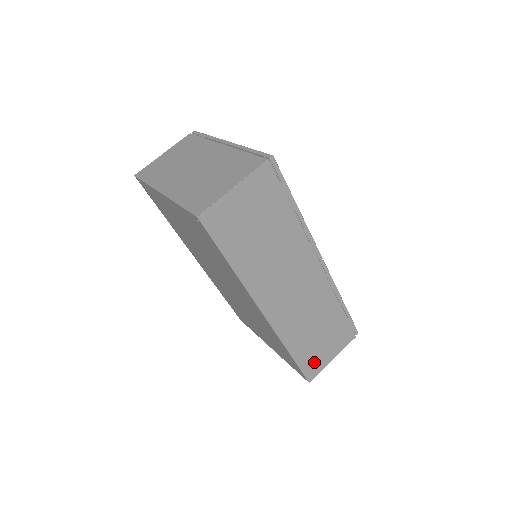
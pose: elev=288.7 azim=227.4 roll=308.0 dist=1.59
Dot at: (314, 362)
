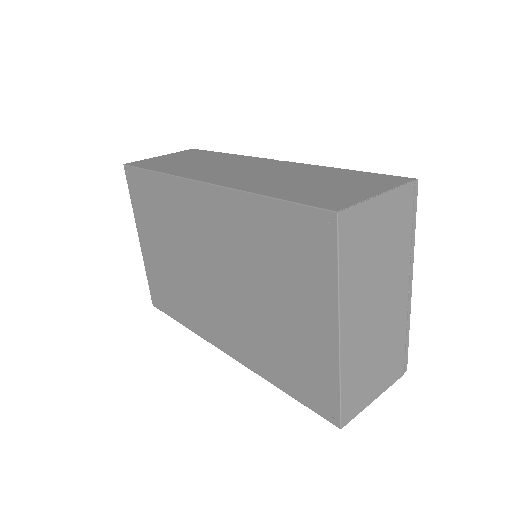
Dot at: (328, 198)
